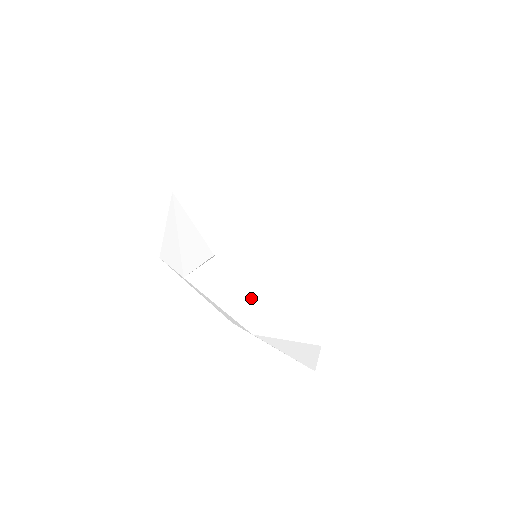
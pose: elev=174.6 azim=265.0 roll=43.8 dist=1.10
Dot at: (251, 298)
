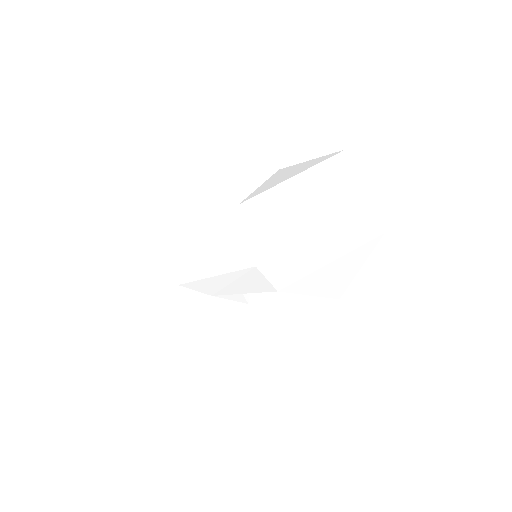
Dot at: occluded
